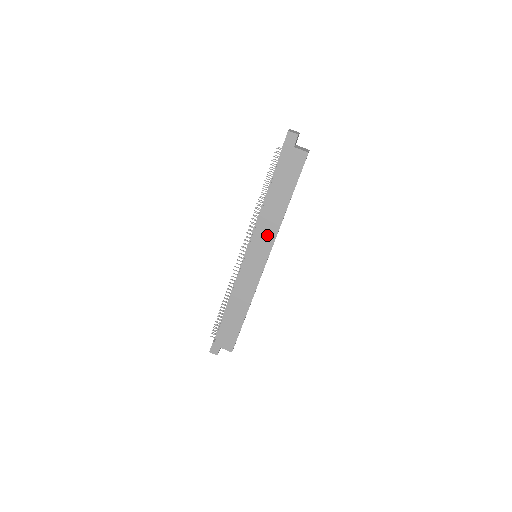
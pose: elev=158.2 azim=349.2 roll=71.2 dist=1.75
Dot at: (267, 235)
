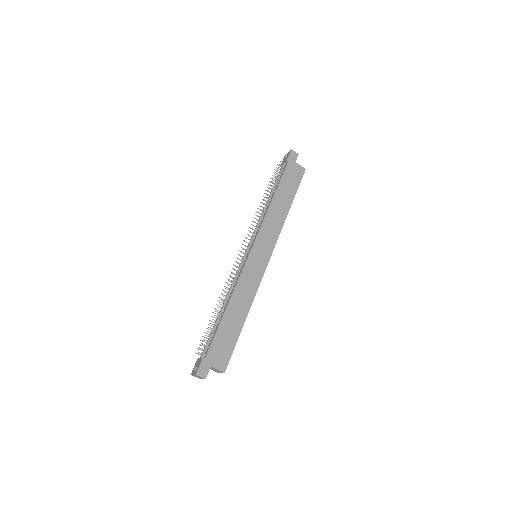
Dot at: (272, 232)
